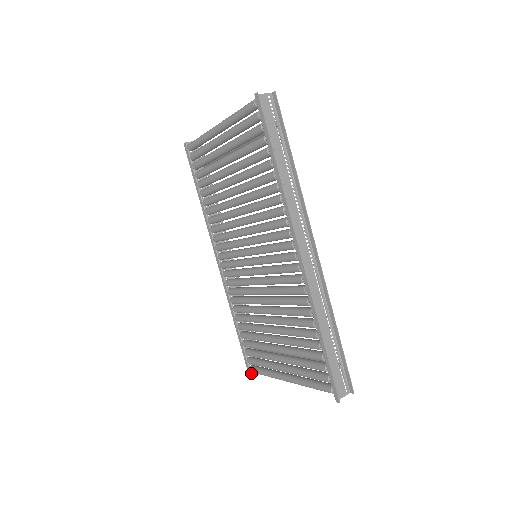
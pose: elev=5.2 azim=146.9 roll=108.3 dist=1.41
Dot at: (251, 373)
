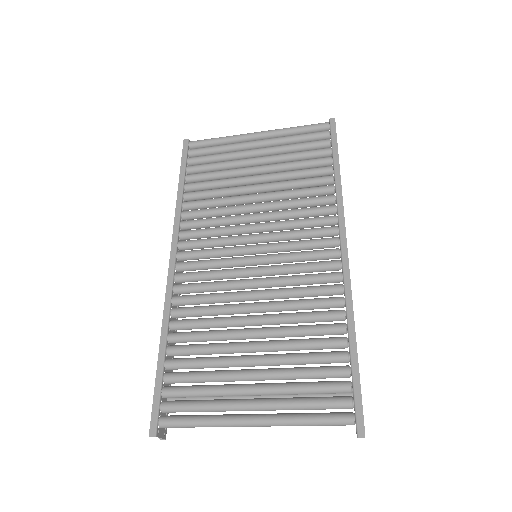
Dot at: (157, 428)
